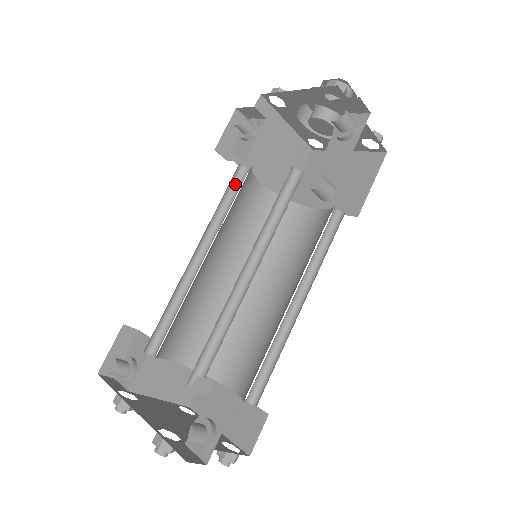
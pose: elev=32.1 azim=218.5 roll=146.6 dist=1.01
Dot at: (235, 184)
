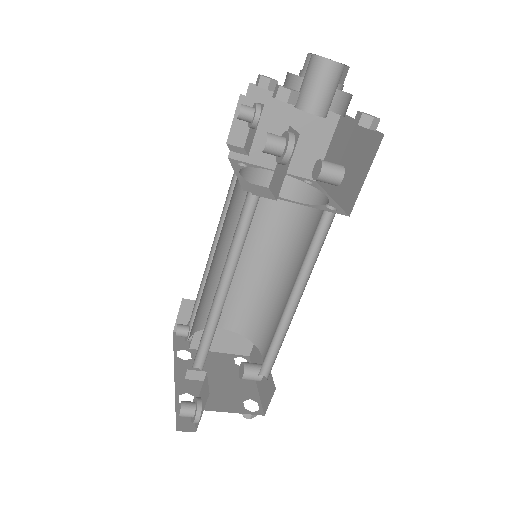
Dot at: occluded
